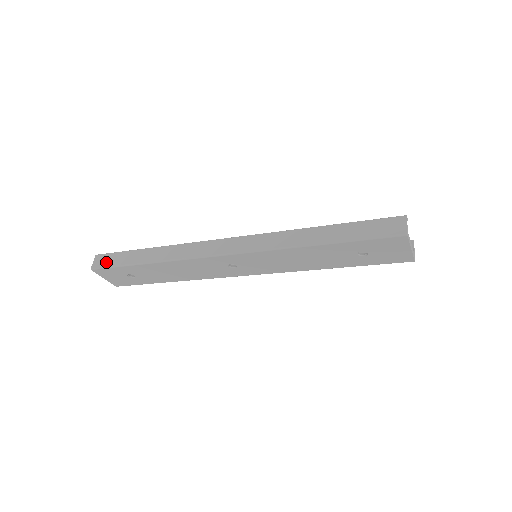
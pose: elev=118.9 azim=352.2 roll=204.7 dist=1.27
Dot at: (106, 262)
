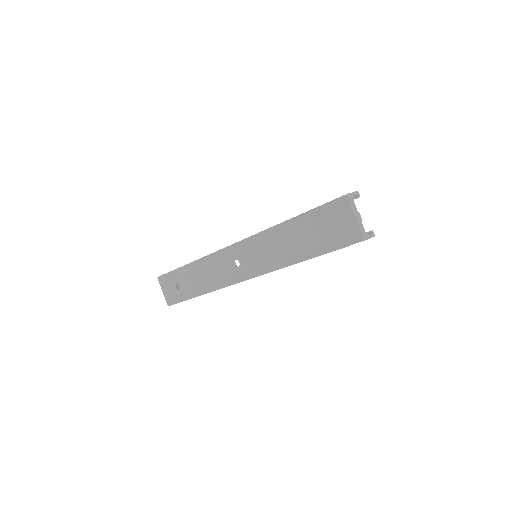
Dot at: occluded
